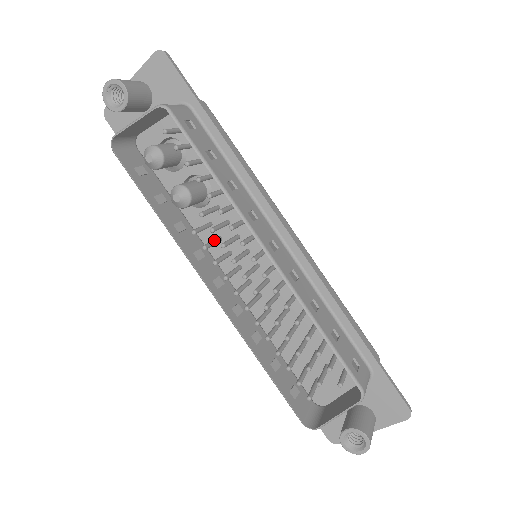
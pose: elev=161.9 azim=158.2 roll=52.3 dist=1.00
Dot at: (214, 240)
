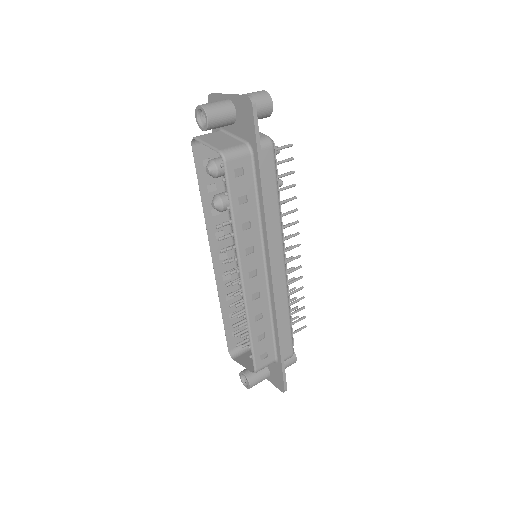
Dot at: occluded
